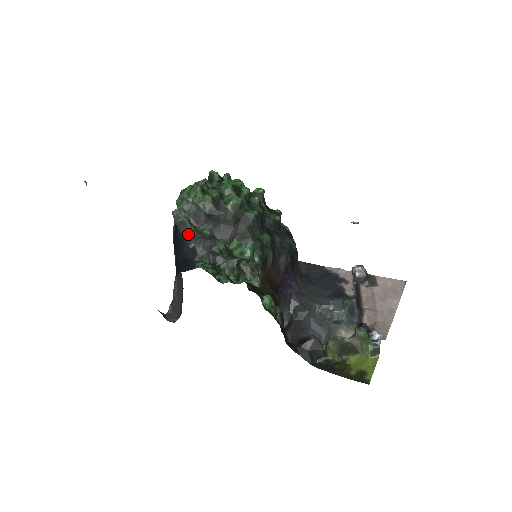
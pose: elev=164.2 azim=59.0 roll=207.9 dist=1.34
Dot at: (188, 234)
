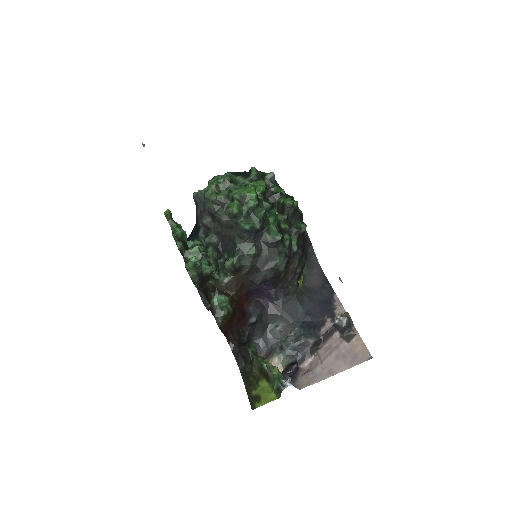
Dot at: (198, 215)
